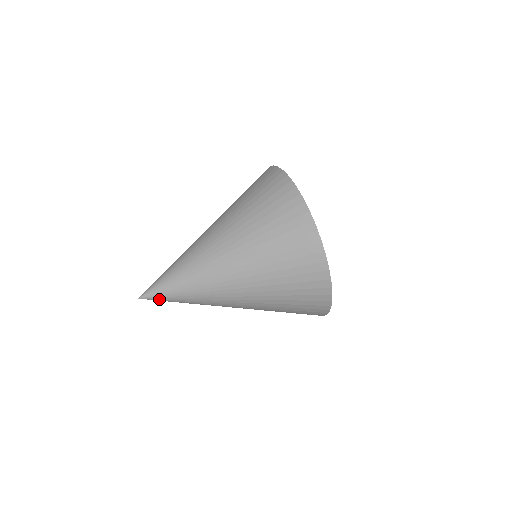
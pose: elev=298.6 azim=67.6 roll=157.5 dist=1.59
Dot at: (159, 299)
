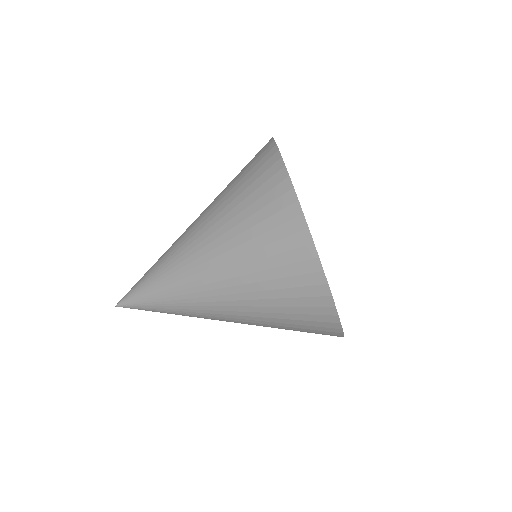
Dot at: occluded
